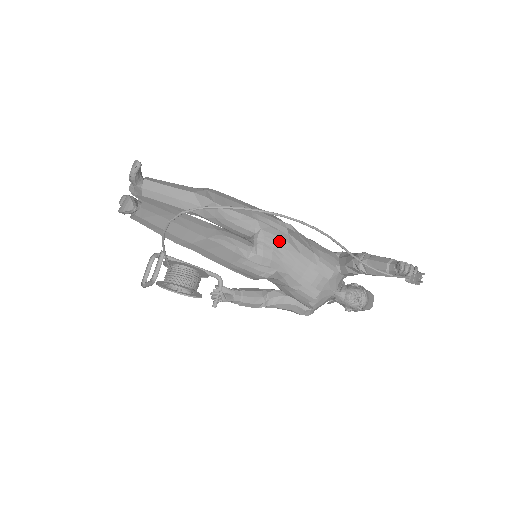
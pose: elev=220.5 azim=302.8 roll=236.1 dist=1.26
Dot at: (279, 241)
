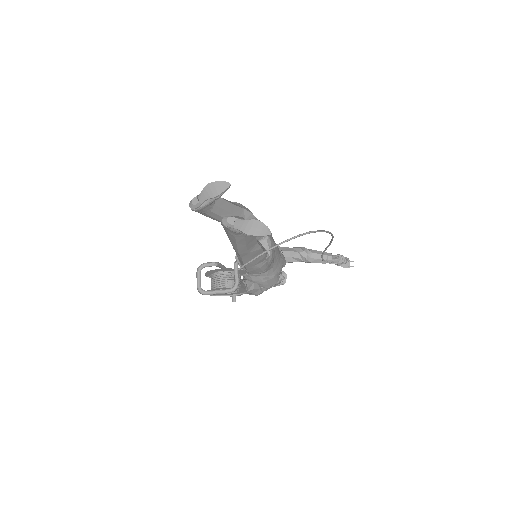
Dot at: (274, 244)
